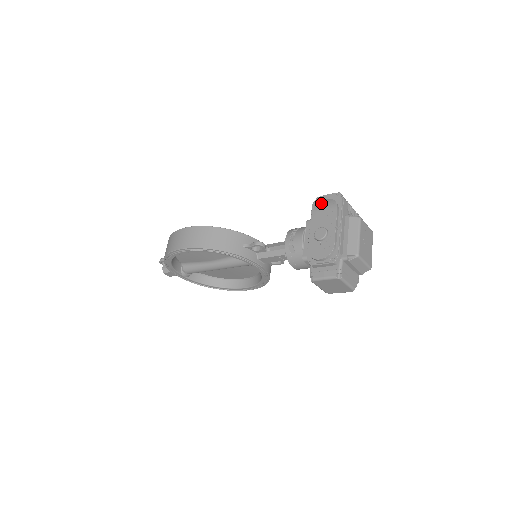
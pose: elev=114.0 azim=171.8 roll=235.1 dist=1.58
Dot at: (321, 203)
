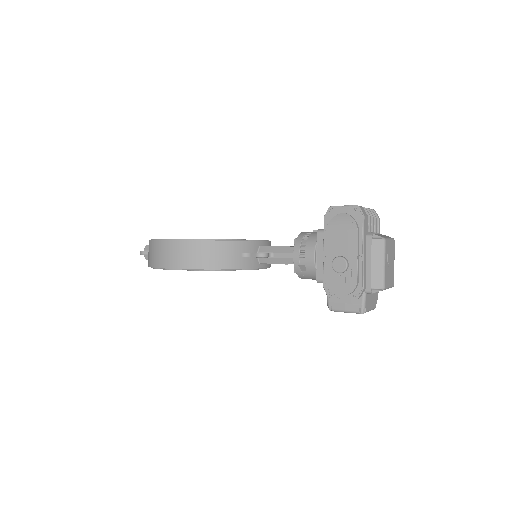
Dot at: (336, 219)
